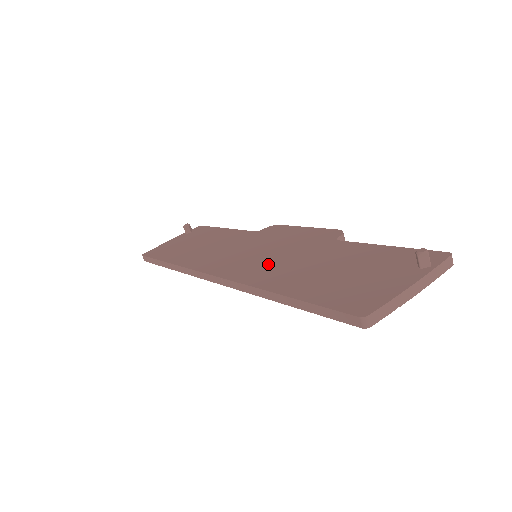
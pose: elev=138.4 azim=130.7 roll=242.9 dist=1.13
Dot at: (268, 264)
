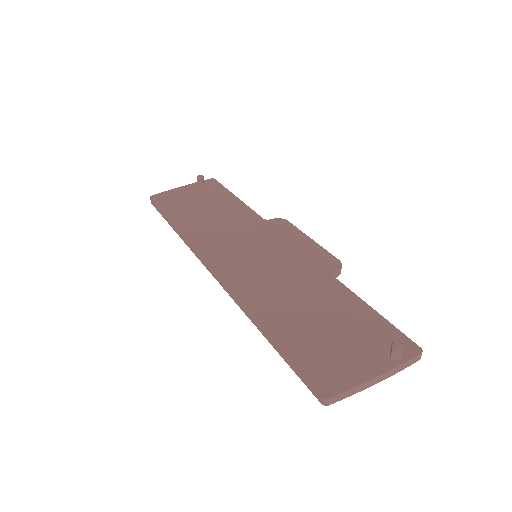
Dot at: (264, 278)
